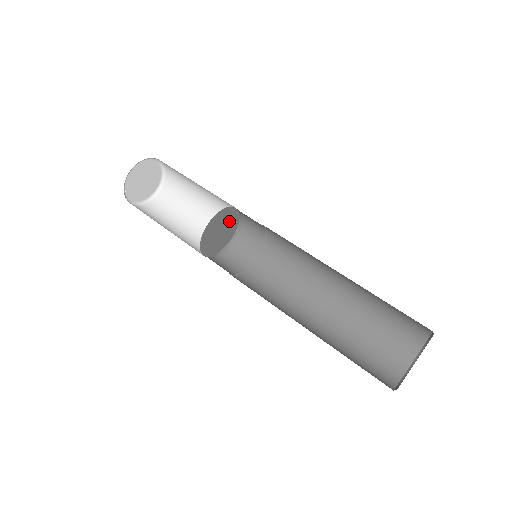
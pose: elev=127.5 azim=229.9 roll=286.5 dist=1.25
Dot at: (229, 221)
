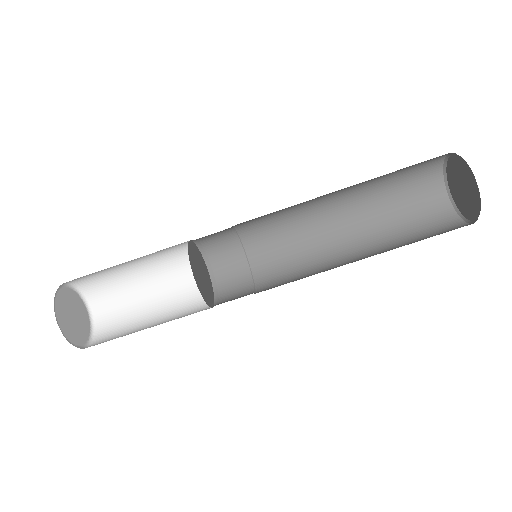
Dot at: (196, 257)
